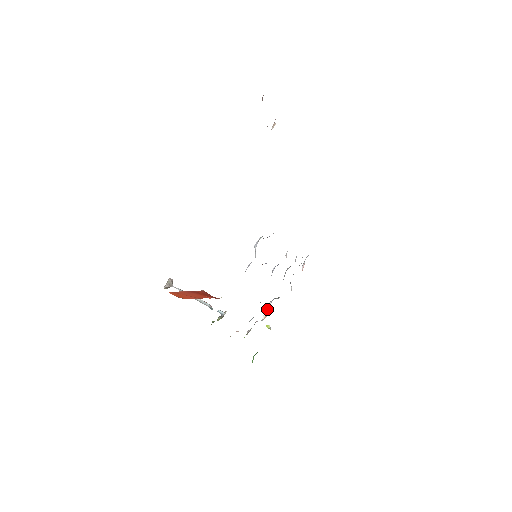
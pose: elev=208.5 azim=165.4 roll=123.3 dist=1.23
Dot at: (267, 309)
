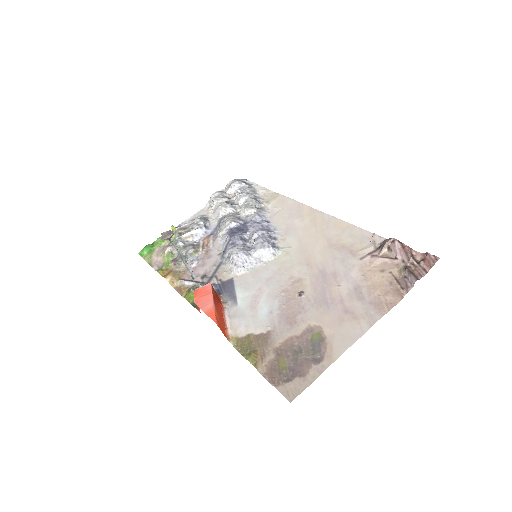
Dot at: (194, 233)
